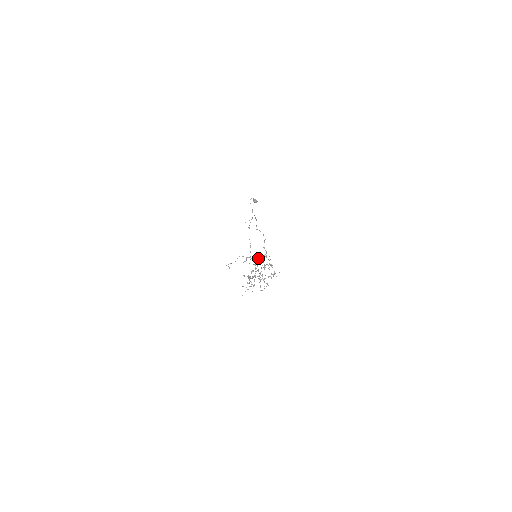
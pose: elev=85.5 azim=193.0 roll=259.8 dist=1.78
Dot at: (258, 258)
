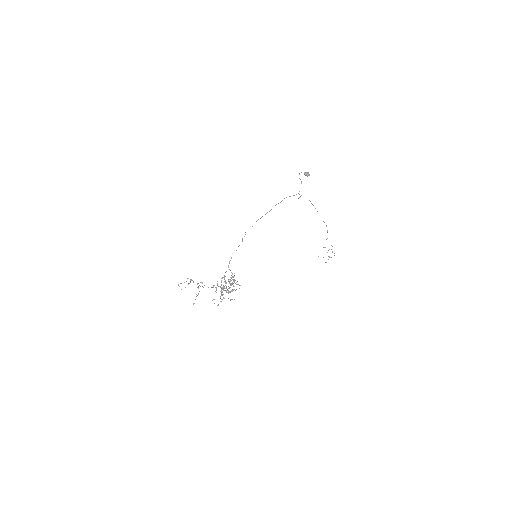
Dot at: occluded
